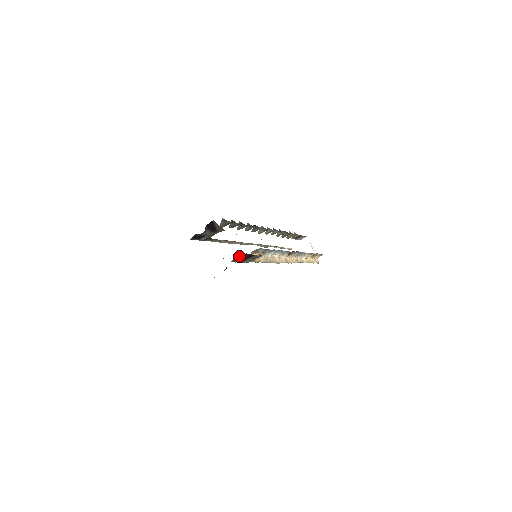
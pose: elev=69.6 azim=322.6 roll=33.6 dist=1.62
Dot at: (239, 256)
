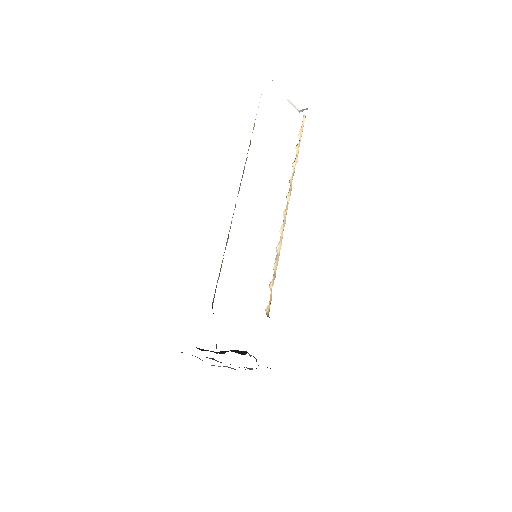
Dot at: occluded
